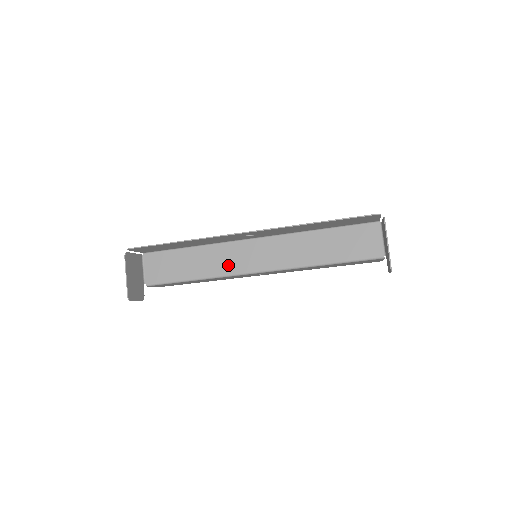
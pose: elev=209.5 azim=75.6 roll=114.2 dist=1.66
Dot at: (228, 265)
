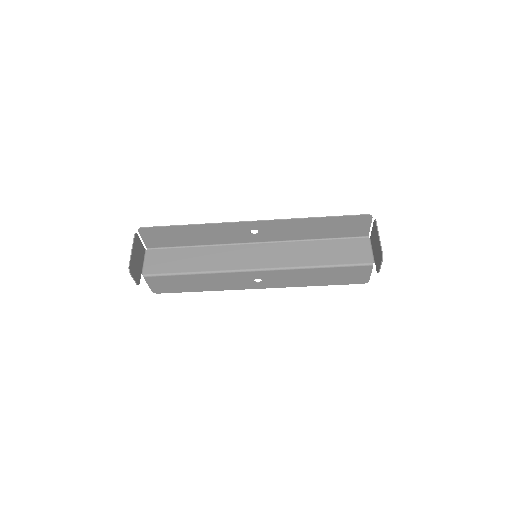
Dot at: (228, 262)
